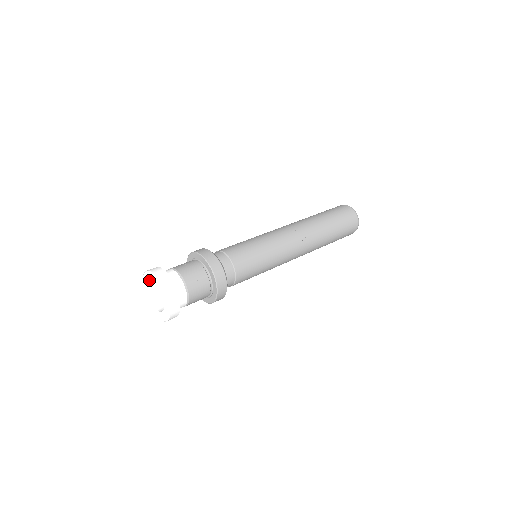
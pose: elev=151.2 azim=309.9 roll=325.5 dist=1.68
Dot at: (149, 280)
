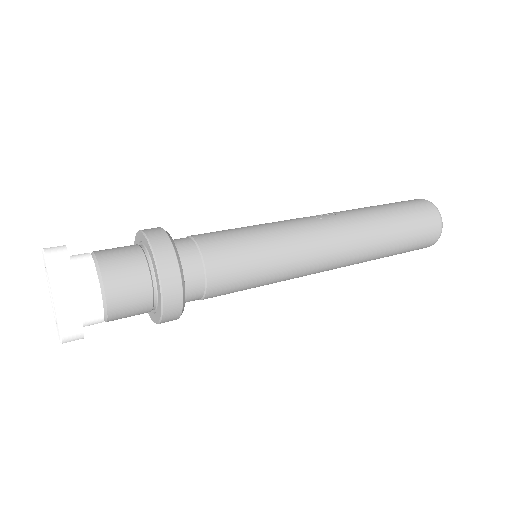
Dot at: (47, 278)
